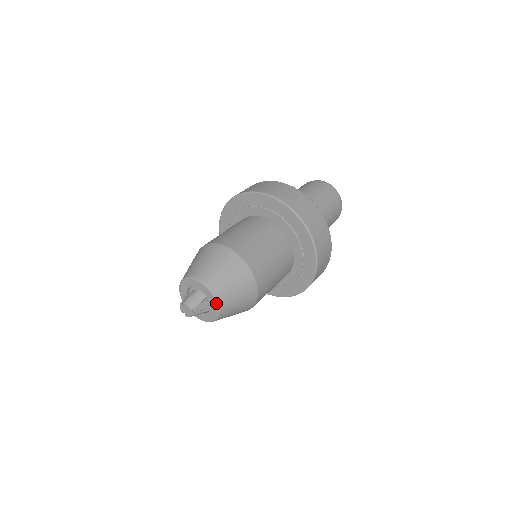
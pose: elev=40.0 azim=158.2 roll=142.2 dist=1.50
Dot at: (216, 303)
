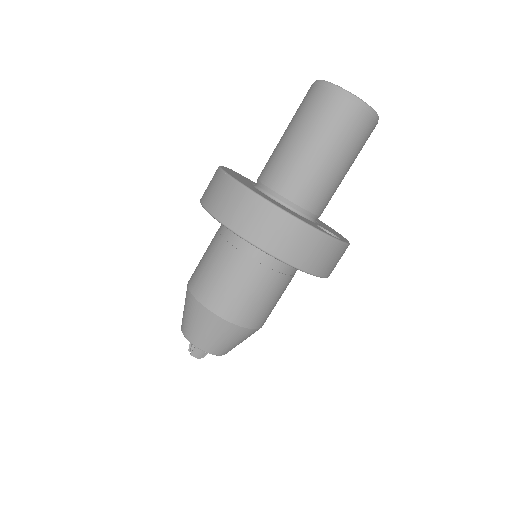
Dot at: (219, 355)
